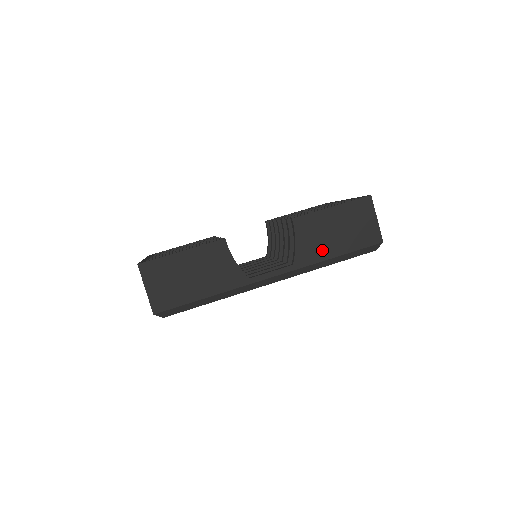
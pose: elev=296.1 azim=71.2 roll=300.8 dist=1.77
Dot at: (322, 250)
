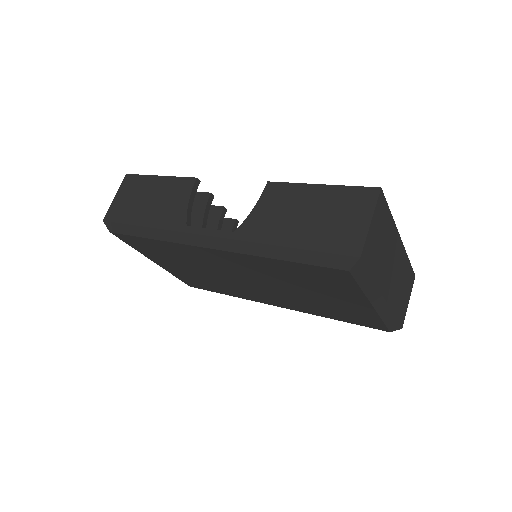
Dot at: (275, 230)
